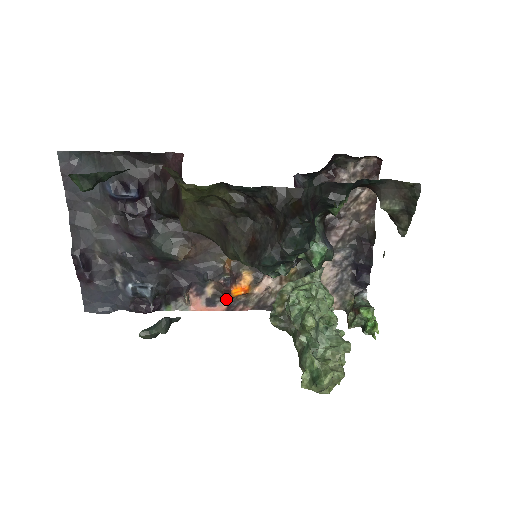
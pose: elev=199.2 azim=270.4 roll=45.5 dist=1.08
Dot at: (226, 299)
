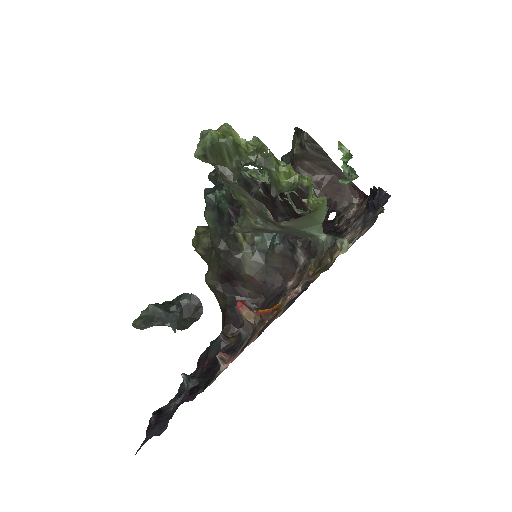
Dot at: (239, 303)
